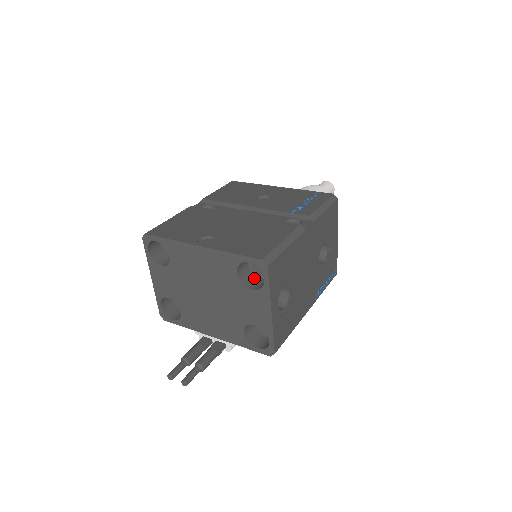
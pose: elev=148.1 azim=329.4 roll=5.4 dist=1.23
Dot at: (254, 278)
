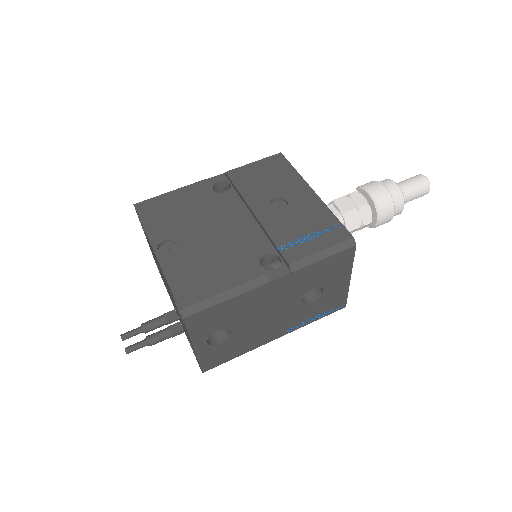
Dot at: occluded
